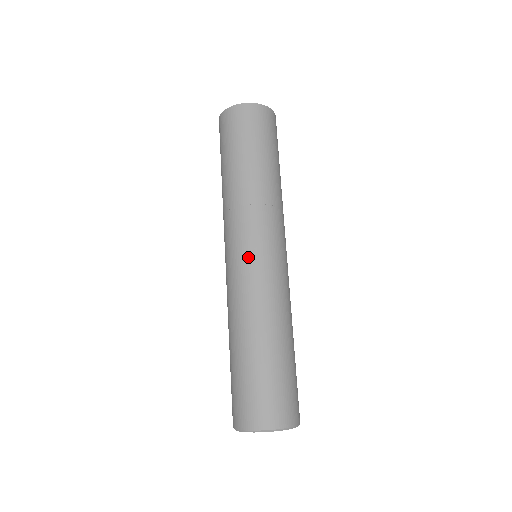
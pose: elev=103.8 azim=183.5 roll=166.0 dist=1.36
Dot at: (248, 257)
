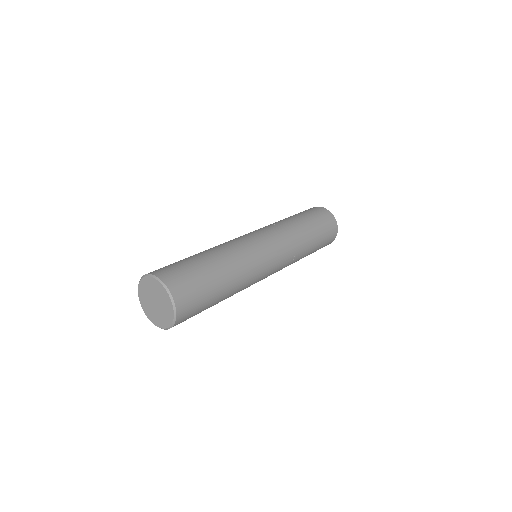
Dot at: occluded
